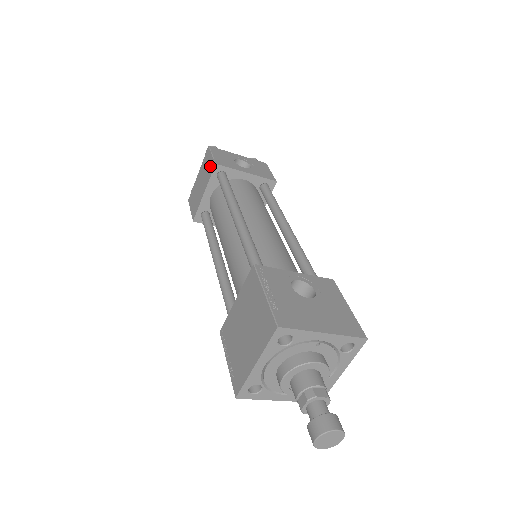
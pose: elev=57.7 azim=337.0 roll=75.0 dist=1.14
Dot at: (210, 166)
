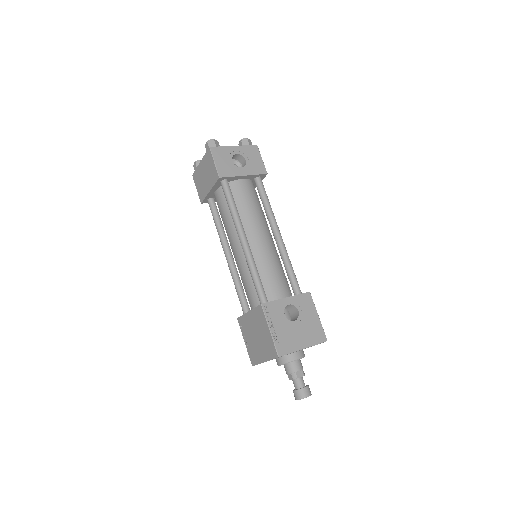
Dot at: (214, 173)
